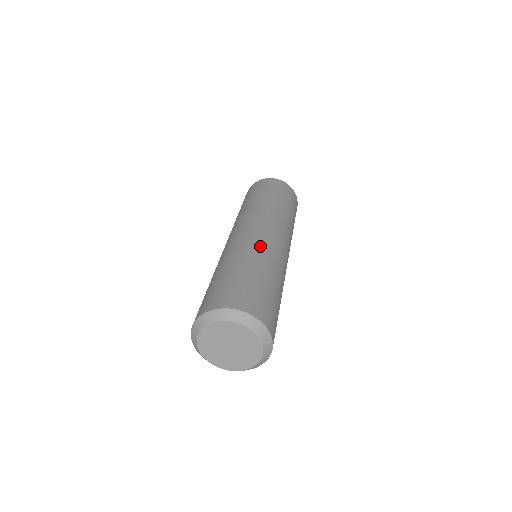
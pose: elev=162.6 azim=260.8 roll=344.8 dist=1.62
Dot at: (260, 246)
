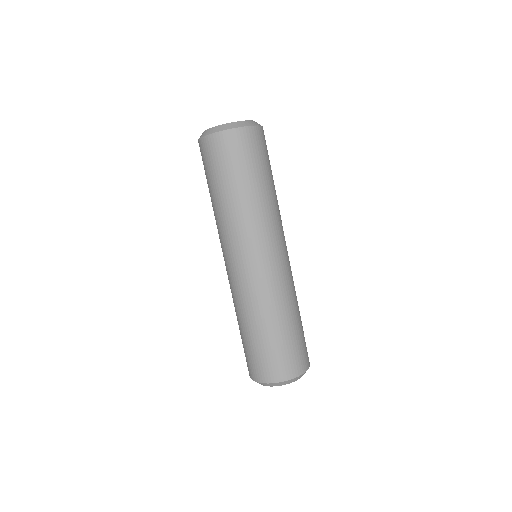
Dot at: (276, 289)
